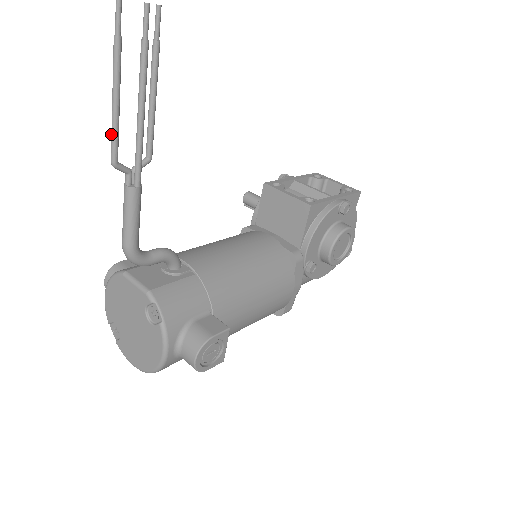
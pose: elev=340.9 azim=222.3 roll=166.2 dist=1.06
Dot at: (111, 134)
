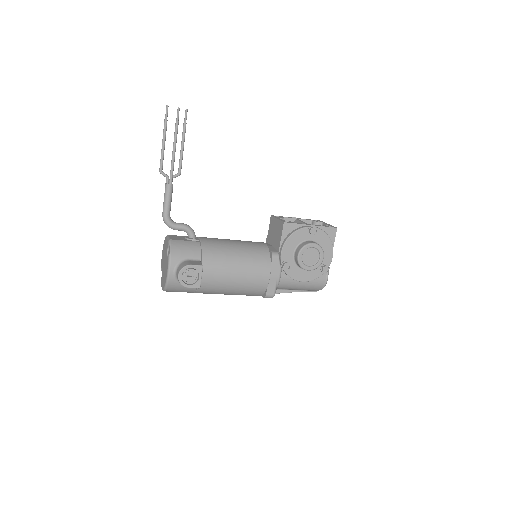
Dot at: occluded
